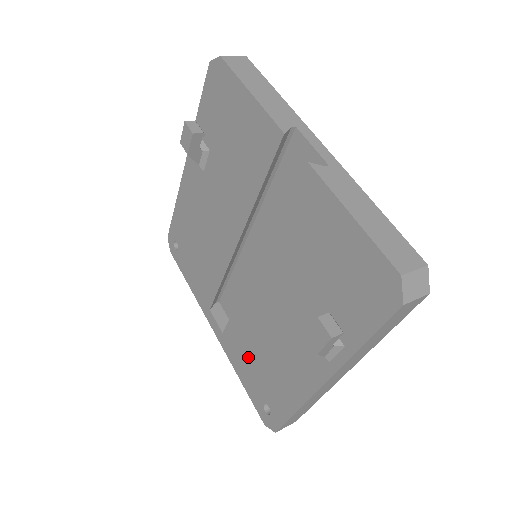
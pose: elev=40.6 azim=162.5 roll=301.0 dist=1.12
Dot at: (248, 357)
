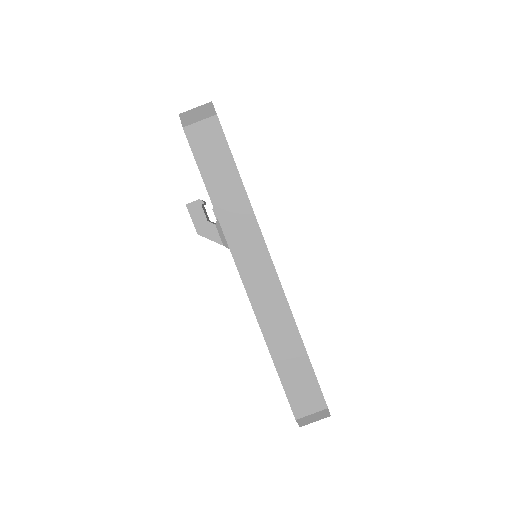
Dot at: occluded
